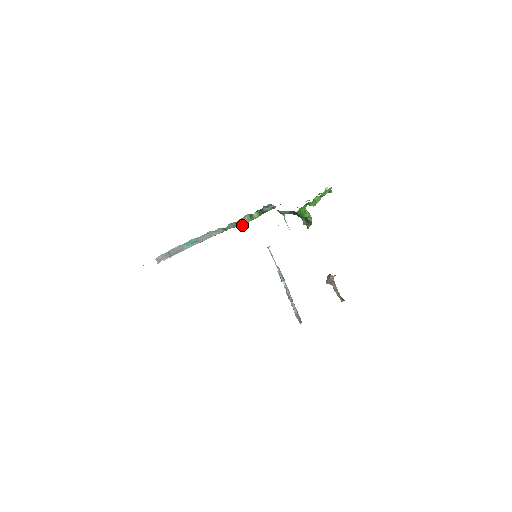
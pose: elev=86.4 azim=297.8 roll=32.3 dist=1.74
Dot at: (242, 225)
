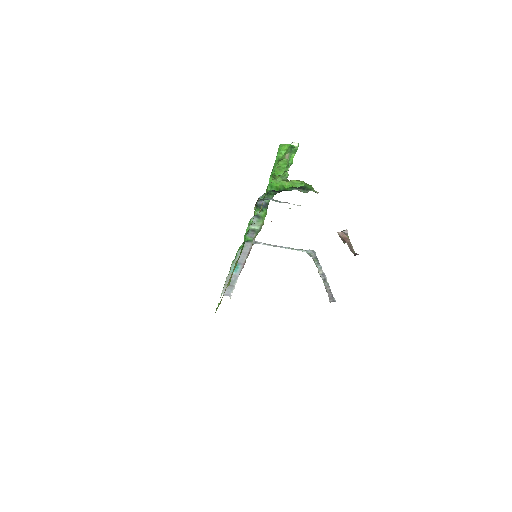
Dot at: (261, 228)
